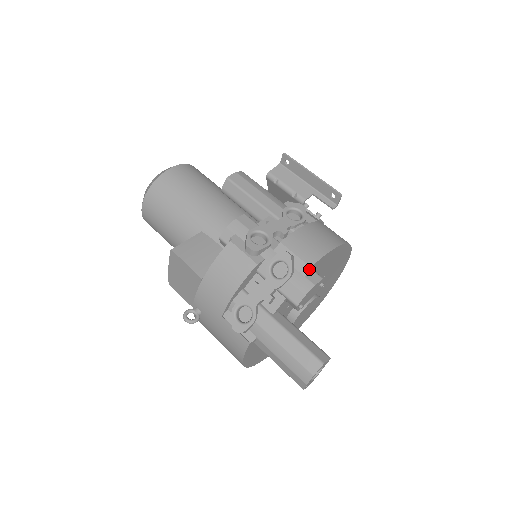
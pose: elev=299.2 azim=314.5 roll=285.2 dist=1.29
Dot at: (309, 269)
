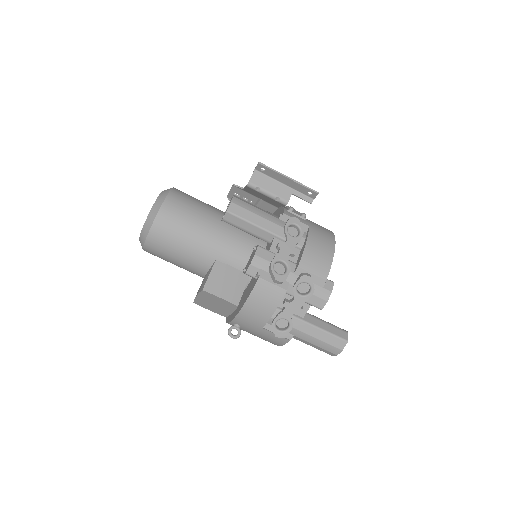
Dot at: (325, 282)
